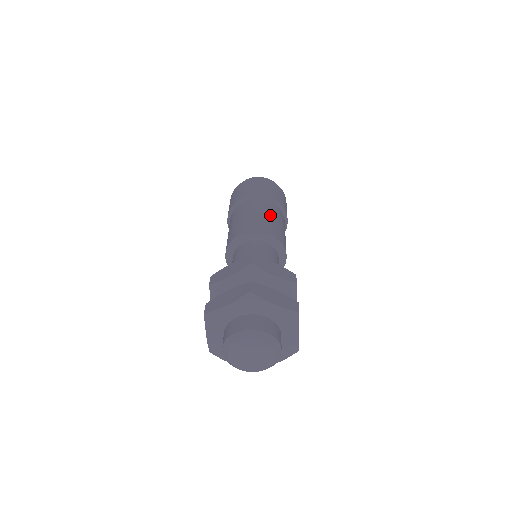
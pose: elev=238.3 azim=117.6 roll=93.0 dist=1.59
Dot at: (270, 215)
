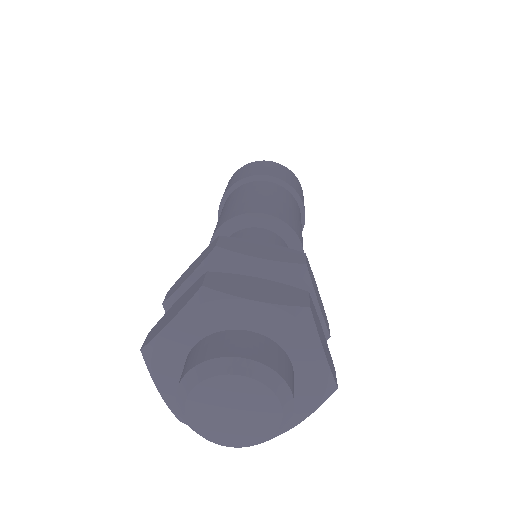
Dot at: (267, 194)
